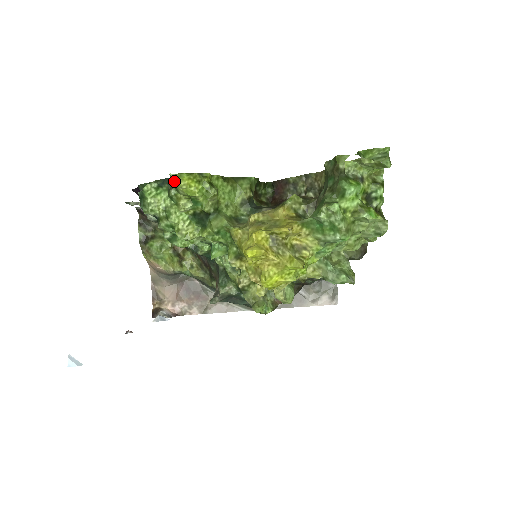
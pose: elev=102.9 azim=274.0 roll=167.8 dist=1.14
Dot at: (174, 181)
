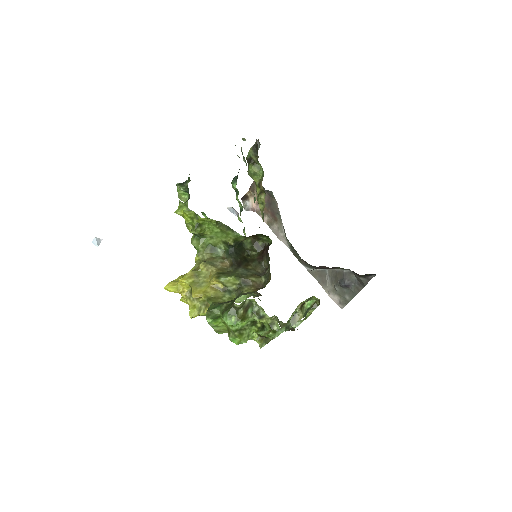
Dot at: (178, 206)
